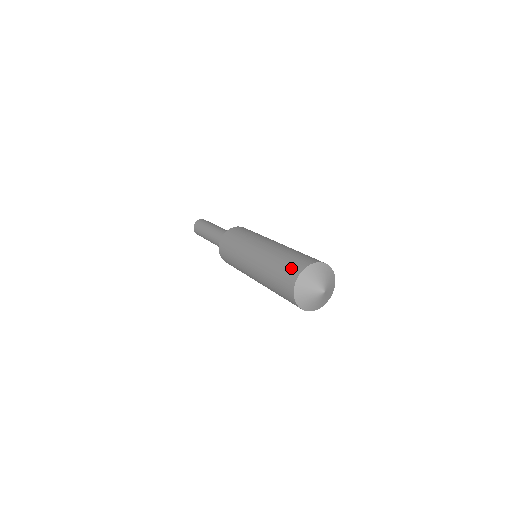
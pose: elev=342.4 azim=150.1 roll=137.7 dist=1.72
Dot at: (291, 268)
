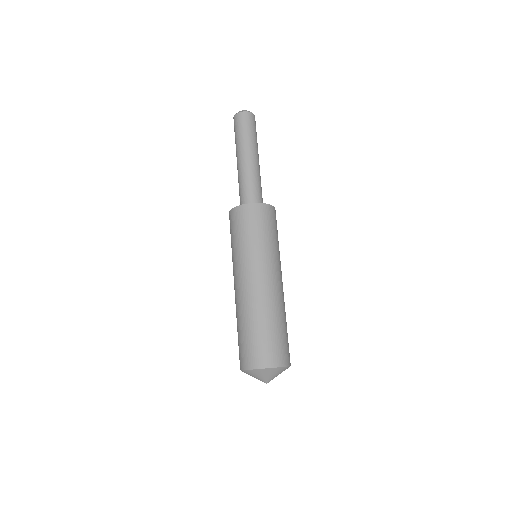
Dot at: (242, 354)
